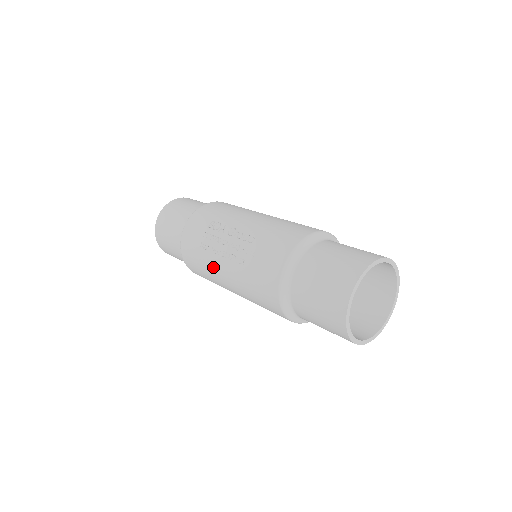
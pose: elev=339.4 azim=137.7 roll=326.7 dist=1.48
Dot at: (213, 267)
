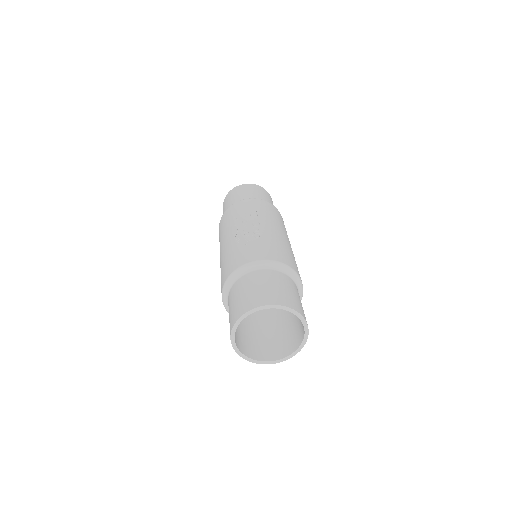
Dot at: (226, 233)
